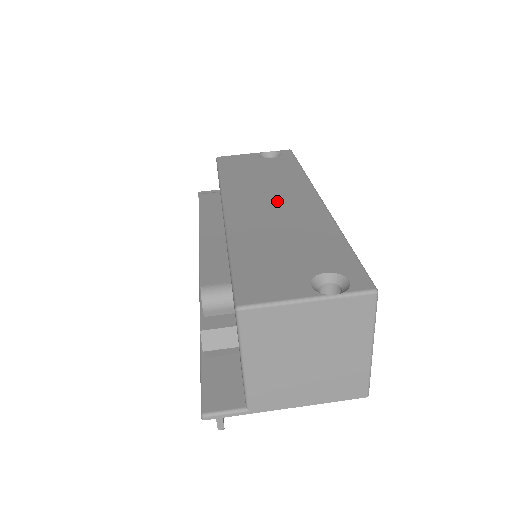
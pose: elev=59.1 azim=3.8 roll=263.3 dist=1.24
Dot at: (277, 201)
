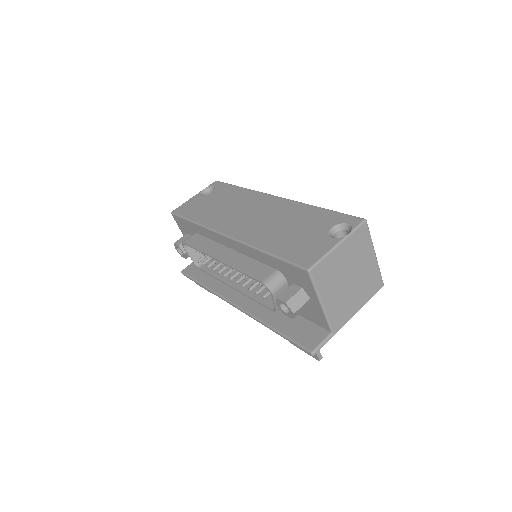
Dot at: (253, 212)
